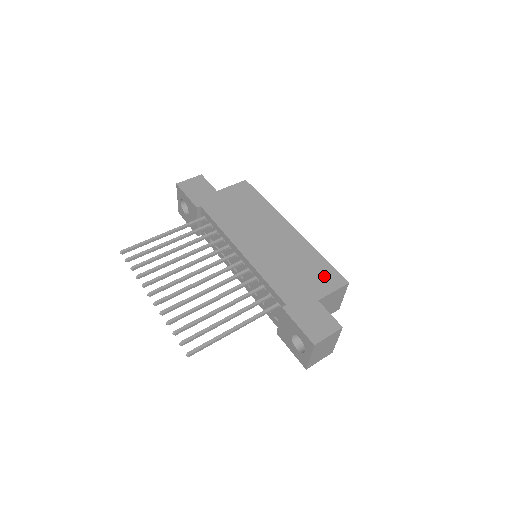
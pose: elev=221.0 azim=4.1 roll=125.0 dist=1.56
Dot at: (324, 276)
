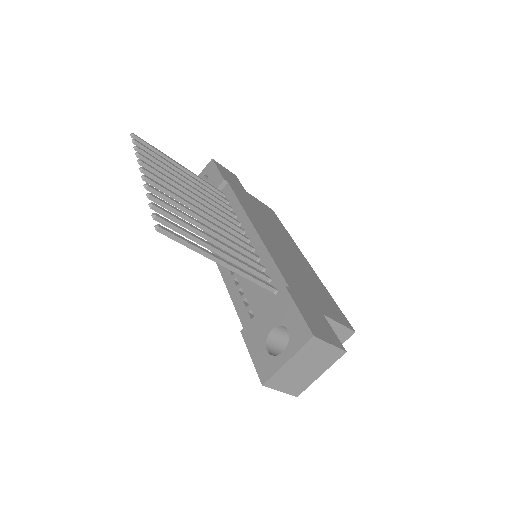
Dot at: (332, 307)
